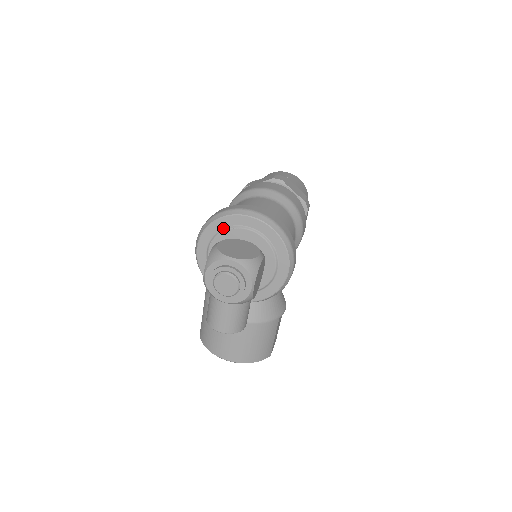
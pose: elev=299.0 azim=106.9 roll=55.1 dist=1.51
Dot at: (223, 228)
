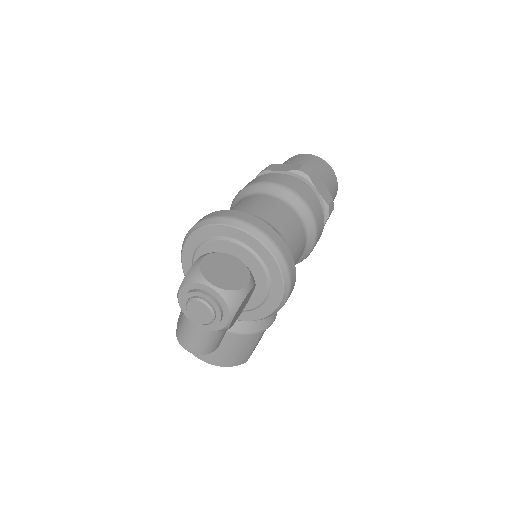
Dot at: (216, 236)
